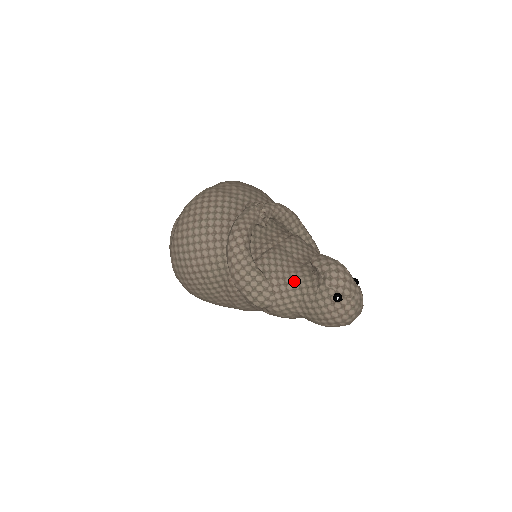
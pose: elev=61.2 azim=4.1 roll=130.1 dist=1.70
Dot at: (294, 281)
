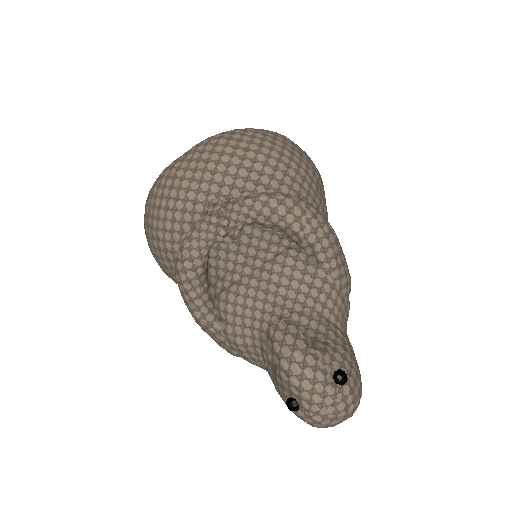
Dot at: (256, 344)
